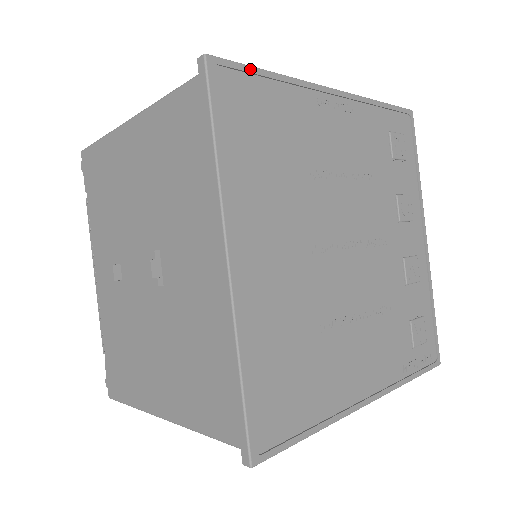
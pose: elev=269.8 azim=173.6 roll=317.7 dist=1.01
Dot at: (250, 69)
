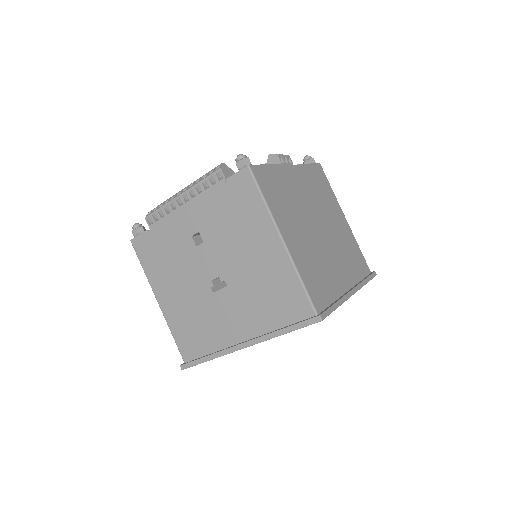
Dot at: occluded
